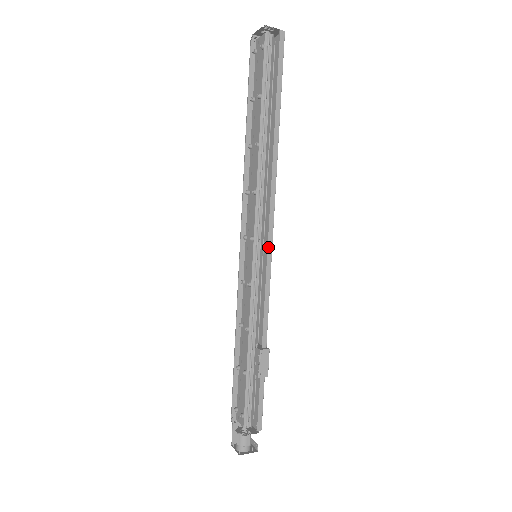
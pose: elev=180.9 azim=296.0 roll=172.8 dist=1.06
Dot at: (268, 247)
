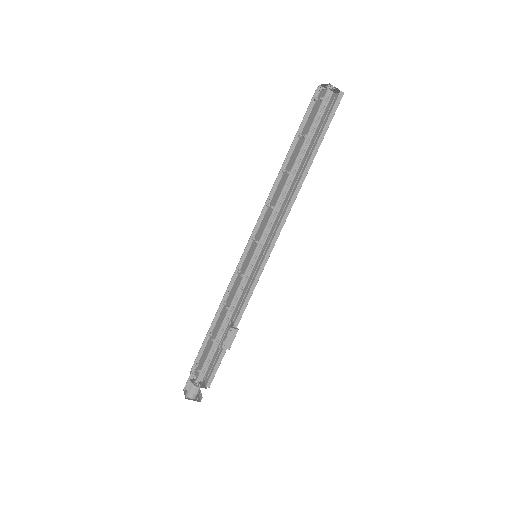
Dot at: (267, 253)
